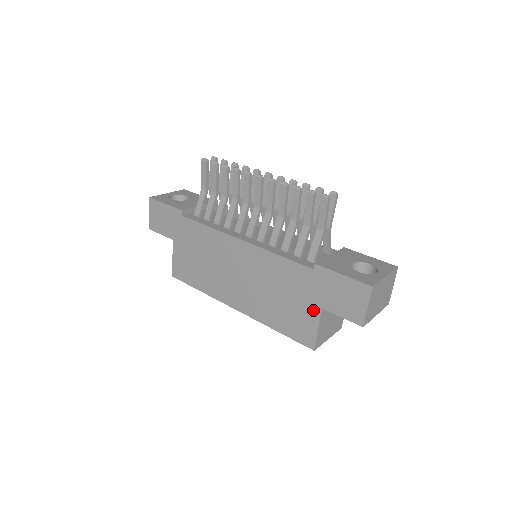
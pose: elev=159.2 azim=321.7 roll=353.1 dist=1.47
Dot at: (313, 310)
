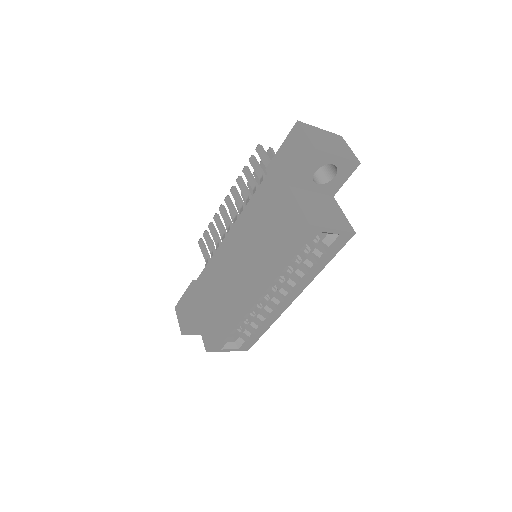
Dot at: (286, 197)
